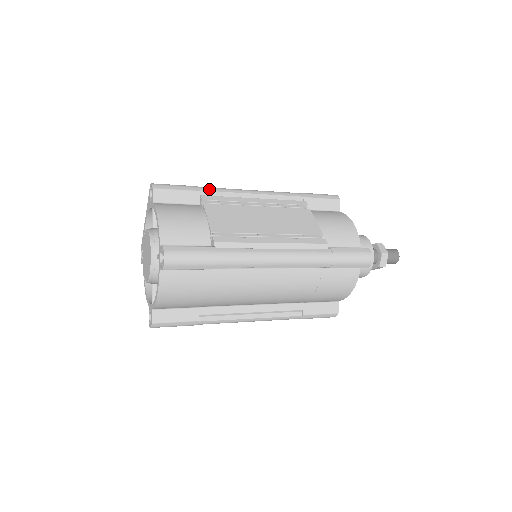
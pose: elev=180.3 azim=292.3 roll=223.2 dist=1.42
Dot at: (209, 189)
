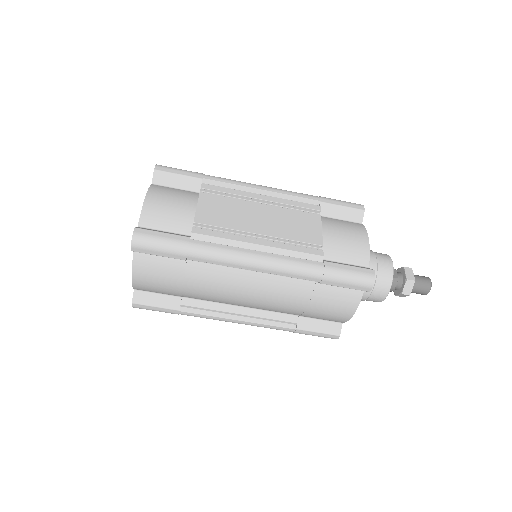
Dot at: (214, 178)
